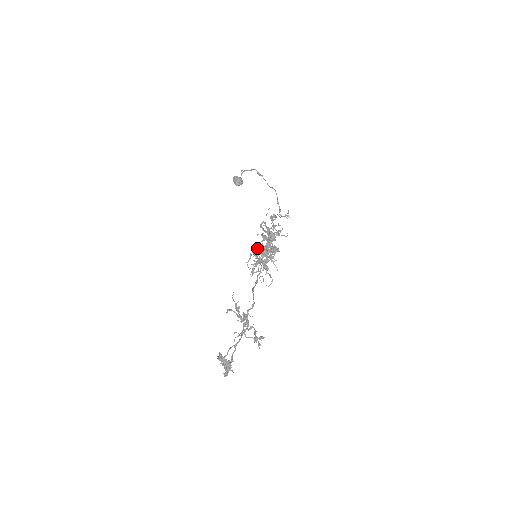
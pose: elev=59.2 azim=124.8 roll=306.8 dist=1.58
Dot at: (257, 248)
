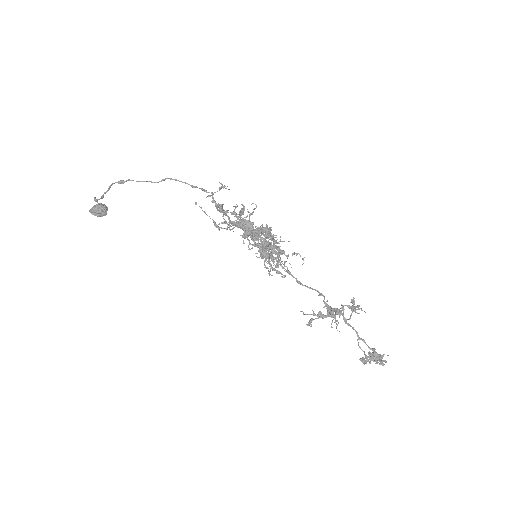
Dot at: (260, 253)
